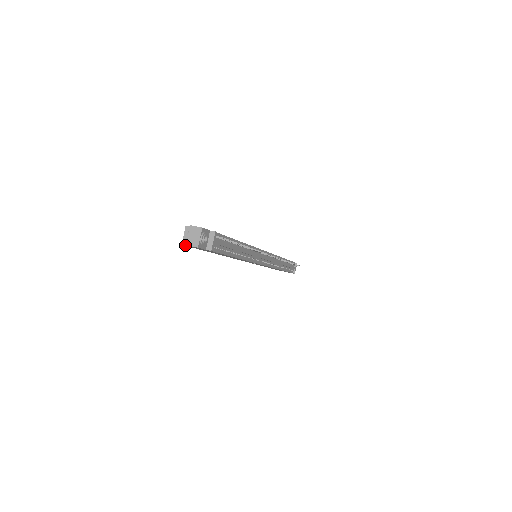
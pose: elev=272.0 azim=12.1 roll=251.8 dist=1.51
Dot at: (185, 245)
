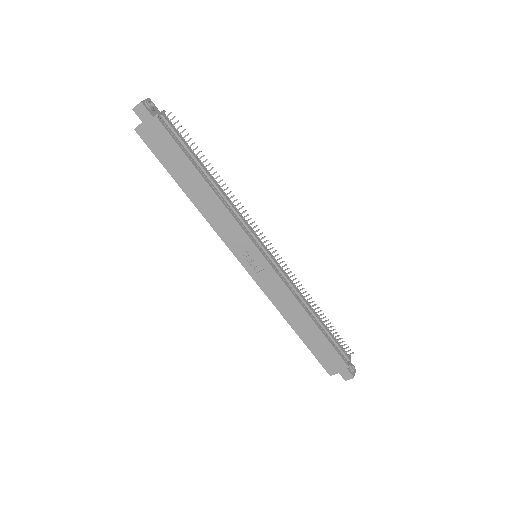
Dot at: (136, 127)
